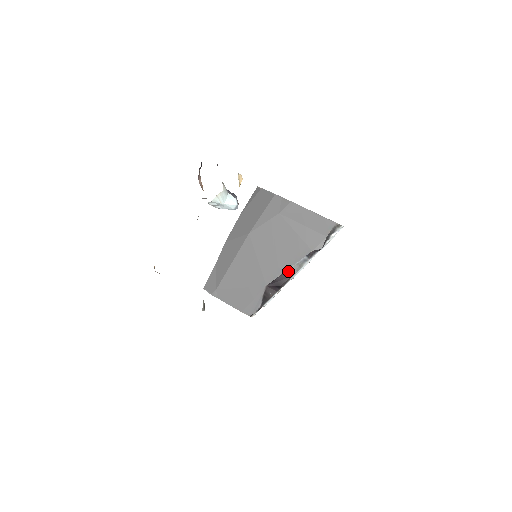
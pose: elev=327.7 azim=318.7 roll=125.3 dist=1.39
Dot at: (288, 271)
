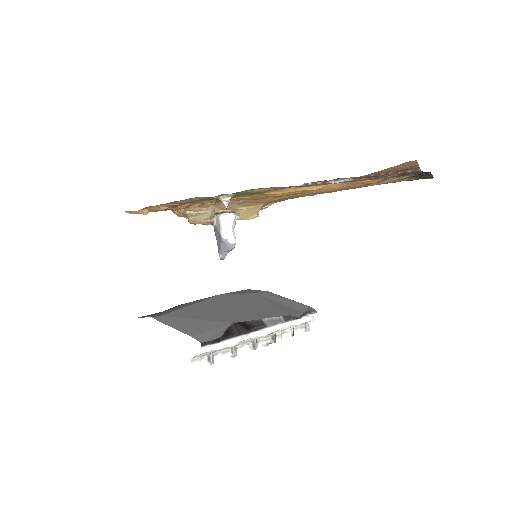
Dot at: (261, 321)
